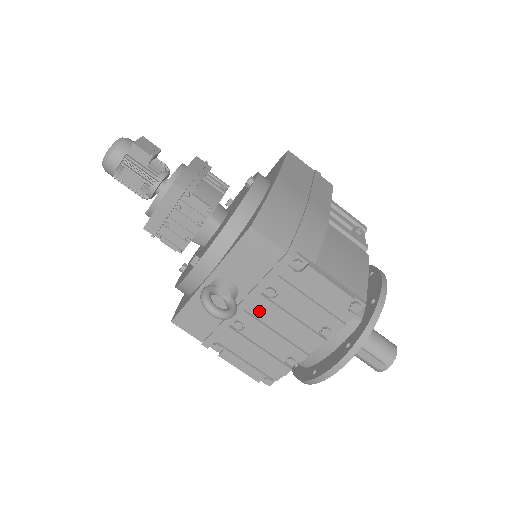
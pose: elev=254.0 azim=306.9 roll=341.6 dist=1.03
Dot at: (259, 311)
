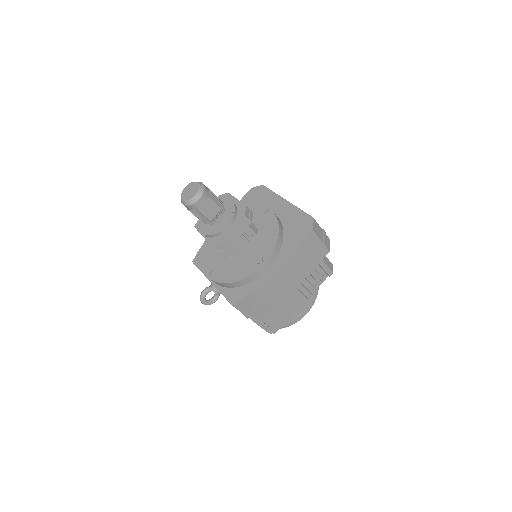
Dot at: occluded
